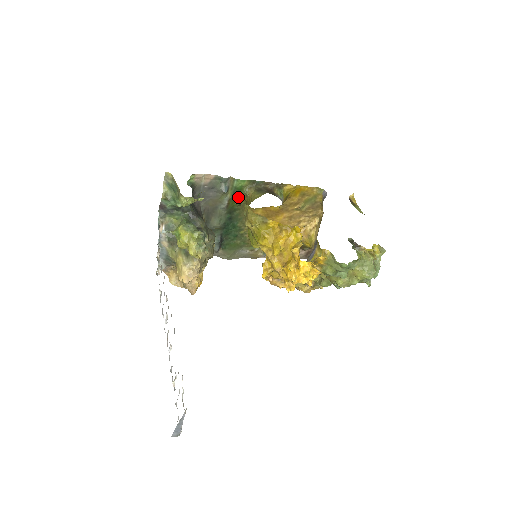
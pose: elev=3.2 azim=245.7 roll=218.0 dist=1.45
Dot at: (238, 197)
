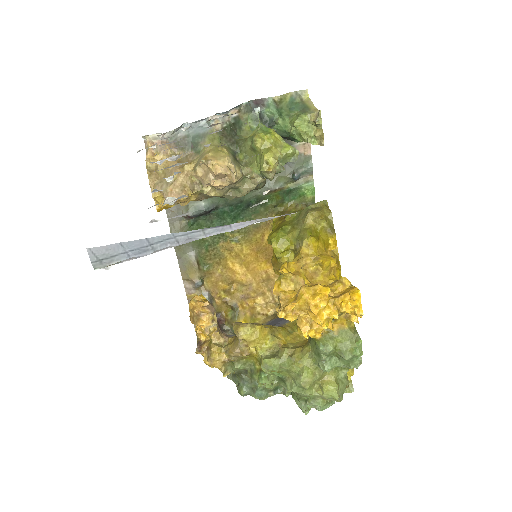
Dot at: (286, 198)
